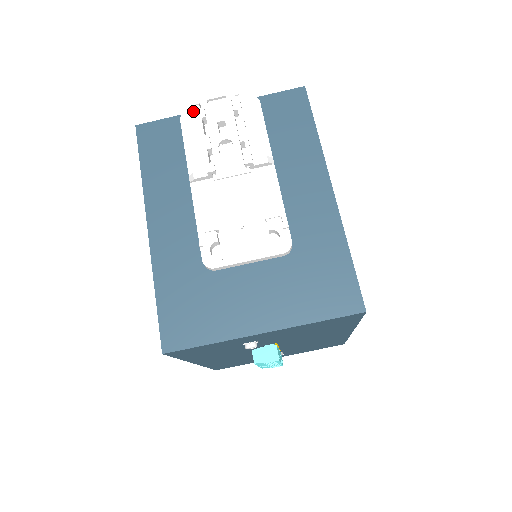
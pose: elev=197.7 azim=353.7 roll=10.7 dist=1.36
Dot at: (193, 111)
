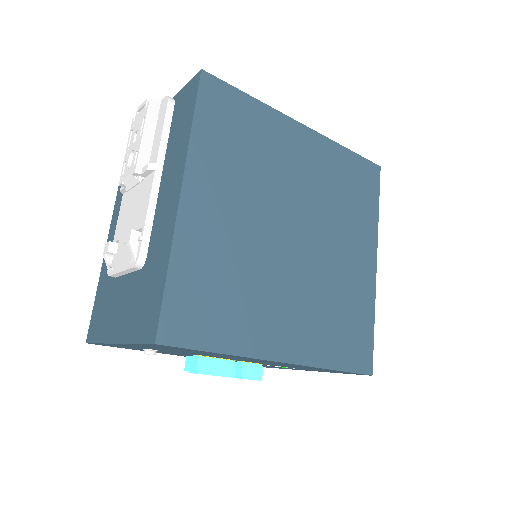
Dot at: occluded
